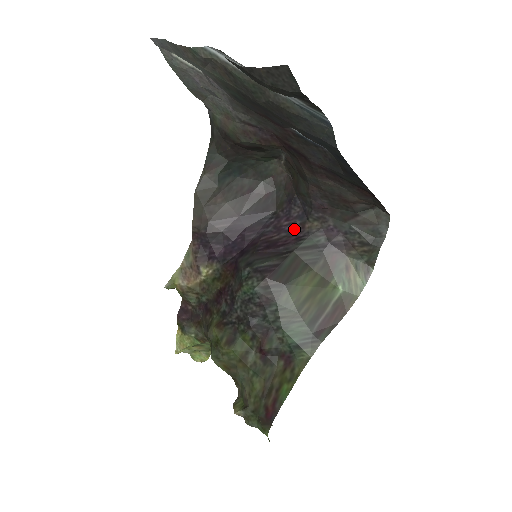
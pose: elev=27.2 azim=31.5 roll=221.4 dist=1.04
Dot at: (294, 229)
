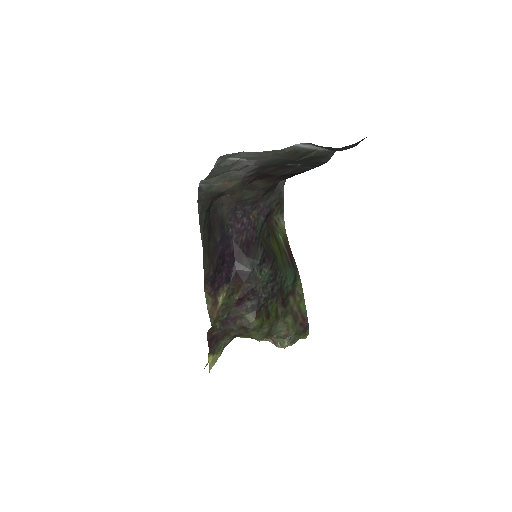
Dot at: (247, 225)
